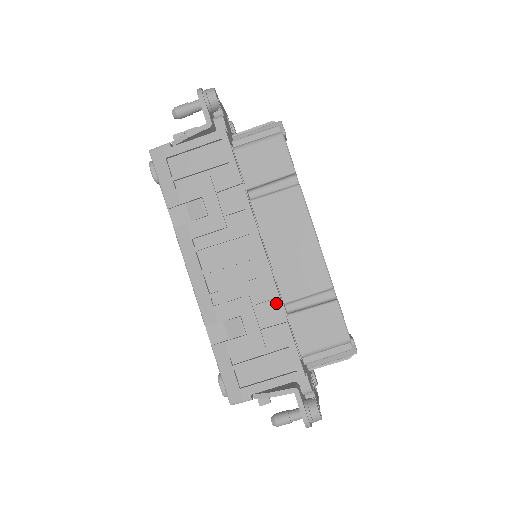
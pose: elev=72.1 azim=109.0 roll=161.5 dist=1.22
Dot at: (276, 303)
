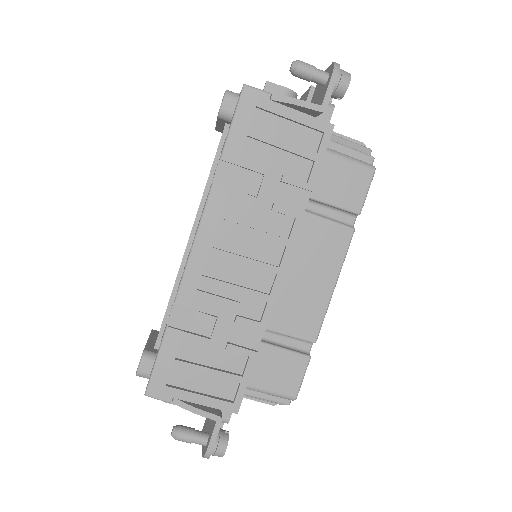
Dot at: (260, 328)
